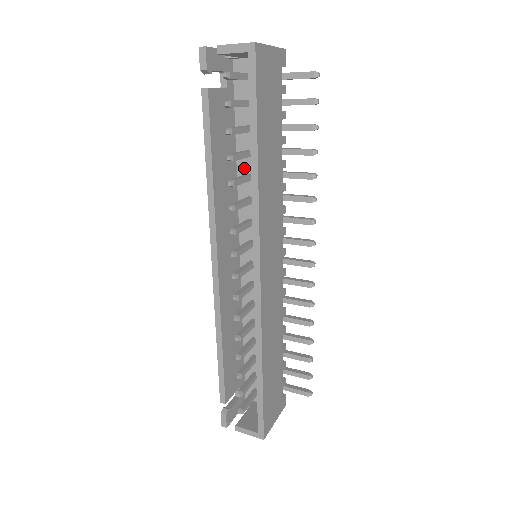
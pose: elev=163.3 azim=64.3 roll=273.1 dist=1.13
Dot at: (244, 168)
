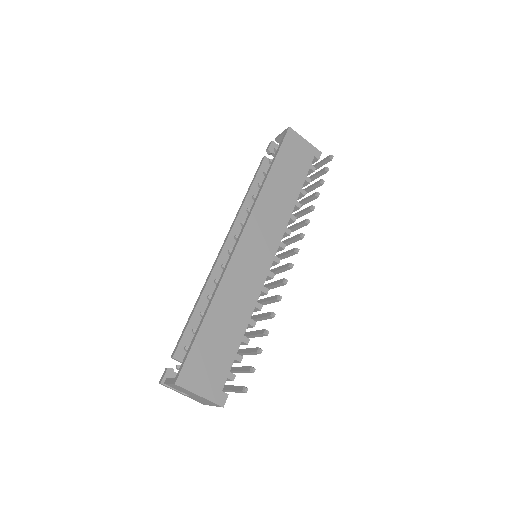
Dot at: occluded
